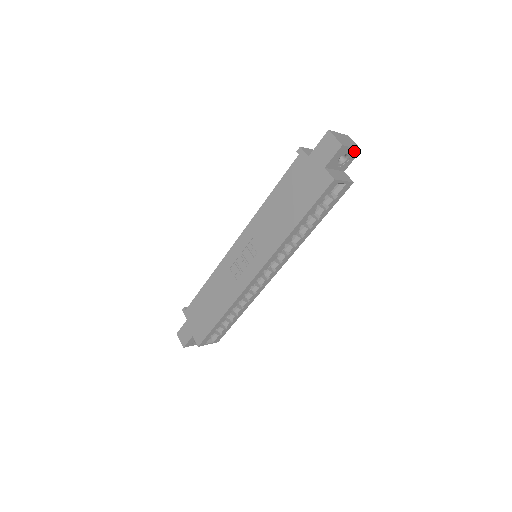
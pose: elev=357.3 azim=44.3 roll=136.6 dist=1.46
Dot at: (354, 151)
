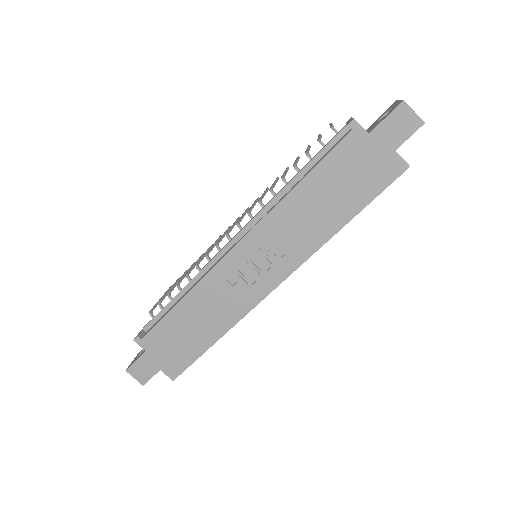
Dot at: occluded
